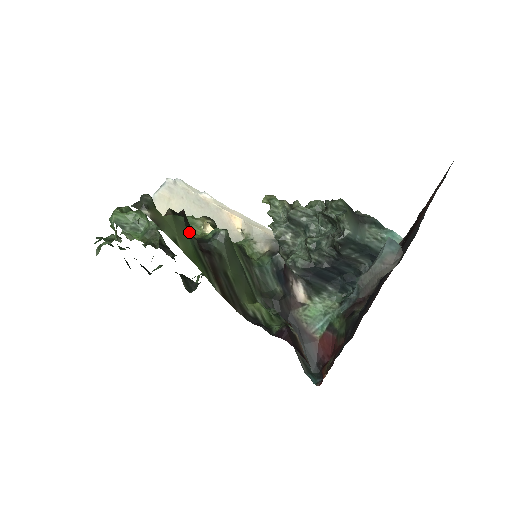
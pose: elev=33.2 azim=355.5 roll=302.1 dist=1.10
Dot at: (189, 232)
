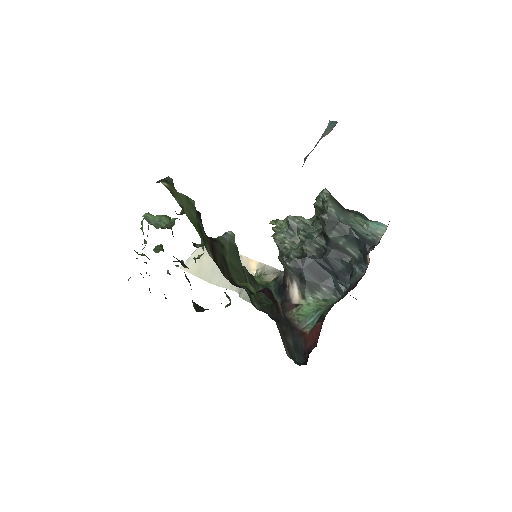
Dot at: (198, 219)
